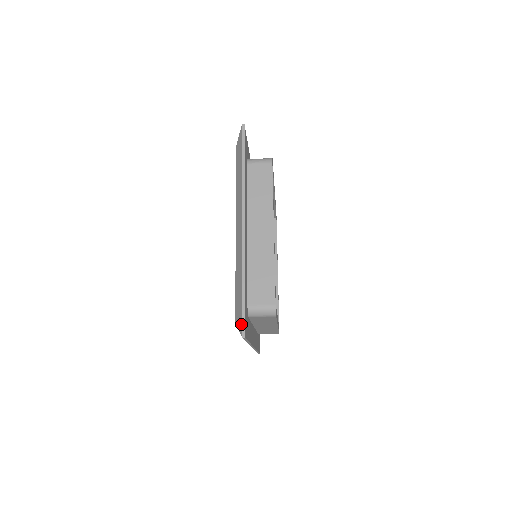
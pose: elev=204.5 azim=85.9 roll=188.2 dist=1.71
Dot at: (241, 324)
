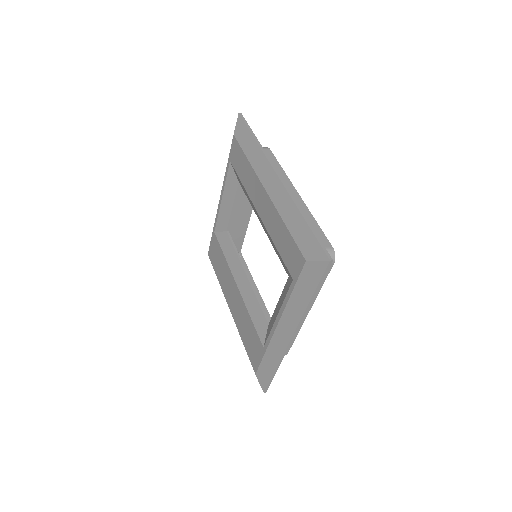
Dot at: (265, 387)
